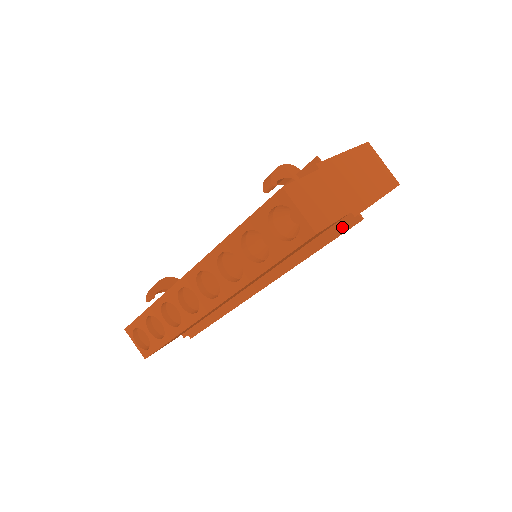
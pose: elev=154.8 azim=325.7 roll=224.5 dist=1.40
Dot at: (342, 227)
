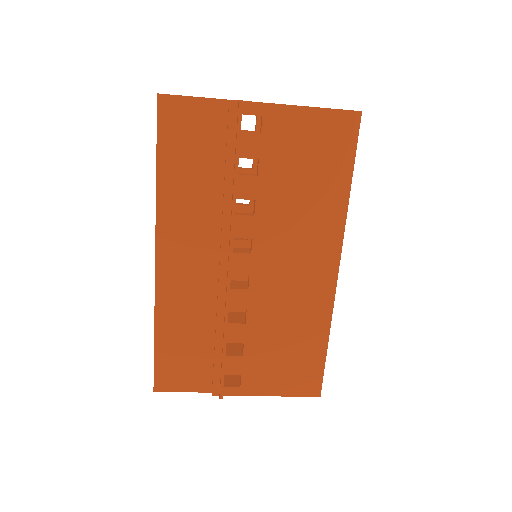
Dot at: (237, 125)
